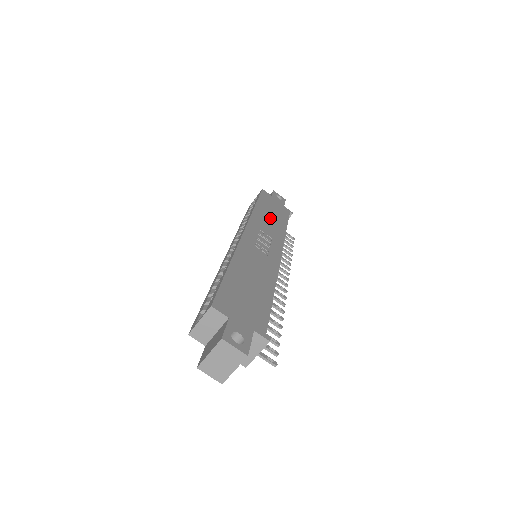
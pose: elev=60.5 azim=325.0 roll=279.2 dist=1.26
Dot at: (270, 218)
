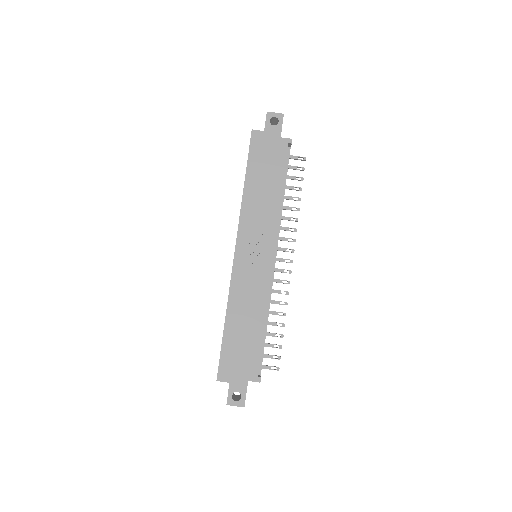
Dot at: (261, 194)
